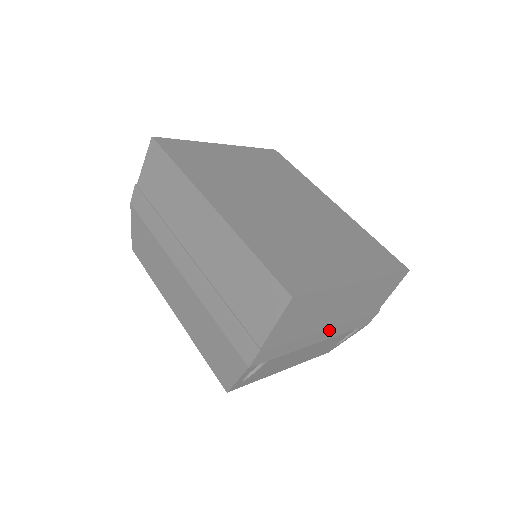
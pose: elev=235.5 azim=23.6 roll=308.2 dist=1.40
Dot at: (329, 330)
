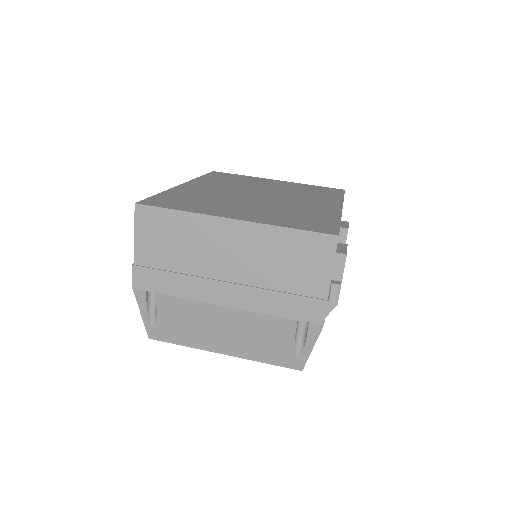
Dot at: (232, 289)
